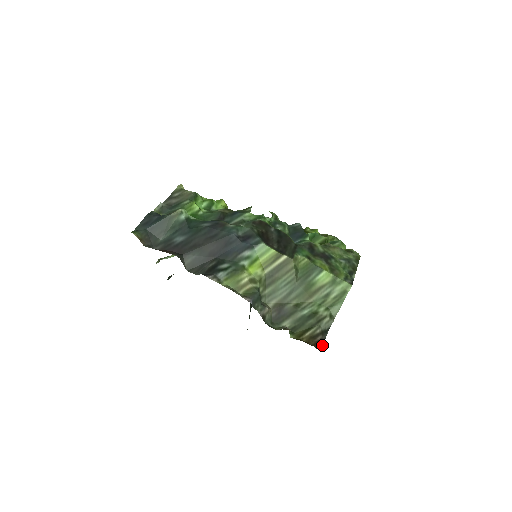
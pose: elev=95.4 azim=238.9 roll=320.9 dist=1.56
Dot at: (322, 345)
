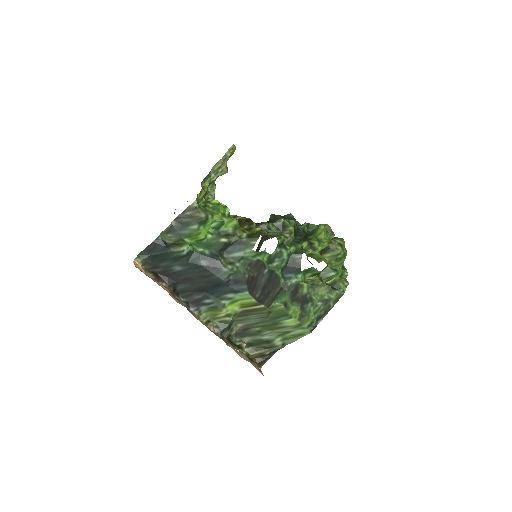
Dot at: (265, 362)
